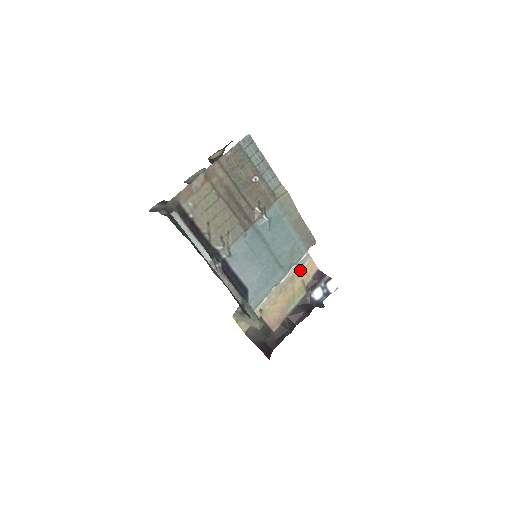
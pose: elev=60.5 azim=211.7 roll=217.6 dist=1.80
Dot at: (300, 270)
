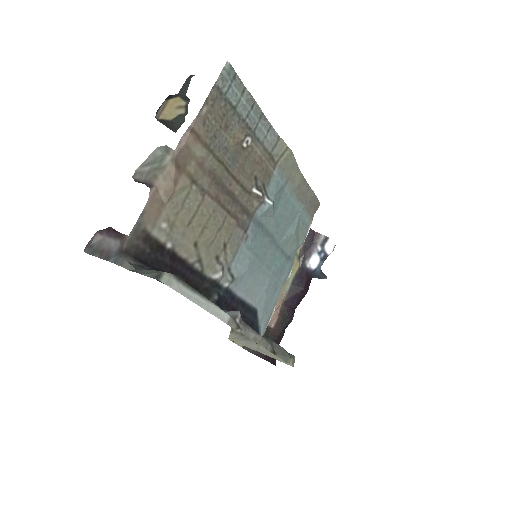
Dot at: occluded
